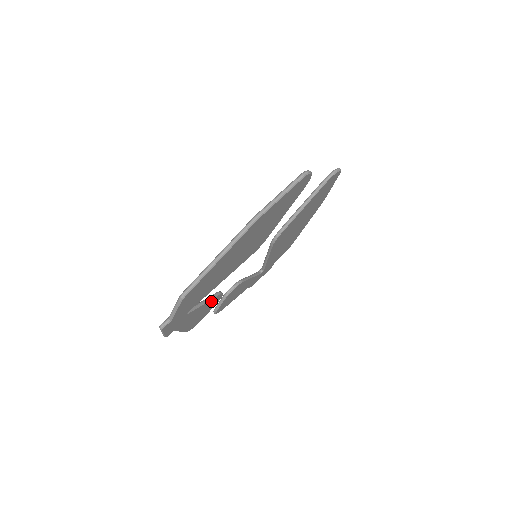
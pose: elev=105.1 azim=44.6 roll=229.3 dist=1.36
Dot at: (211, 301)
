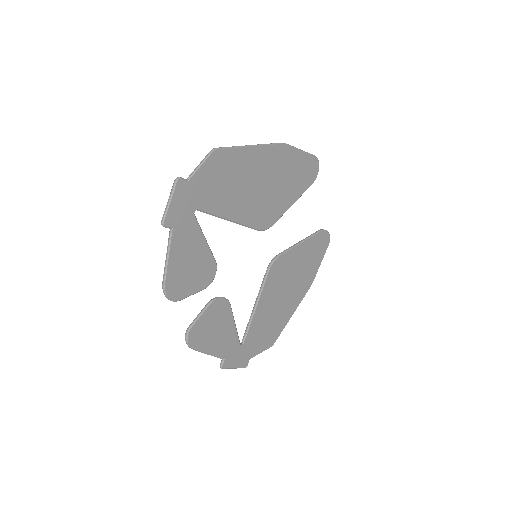
Dot at: (207, 257)
